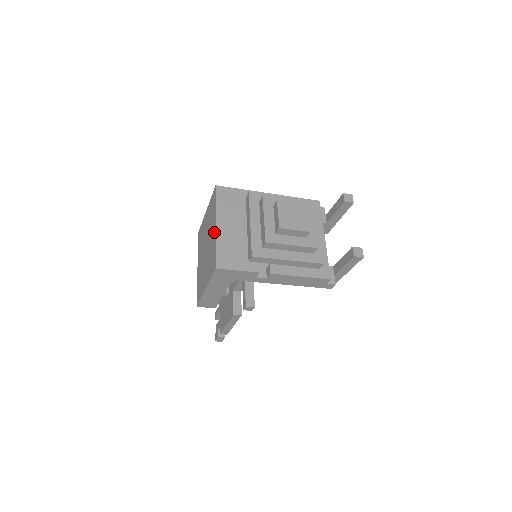
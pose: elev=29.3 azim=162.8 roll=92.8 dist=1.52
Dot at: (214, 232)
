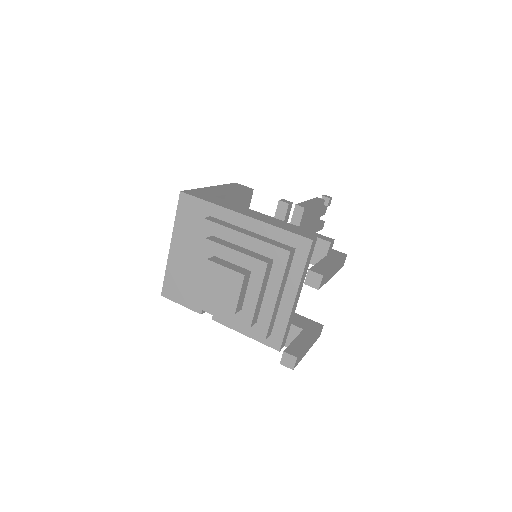
Dot at: occluded
